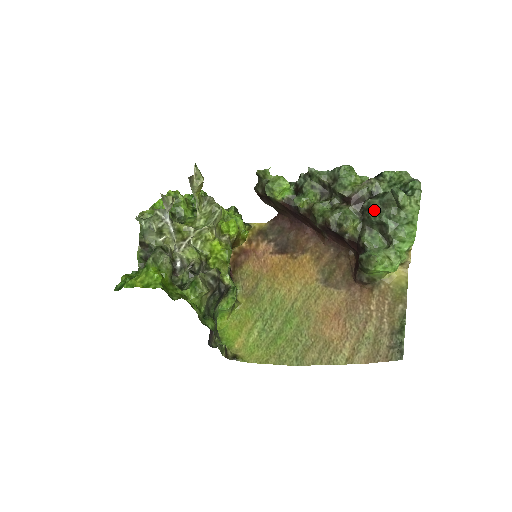
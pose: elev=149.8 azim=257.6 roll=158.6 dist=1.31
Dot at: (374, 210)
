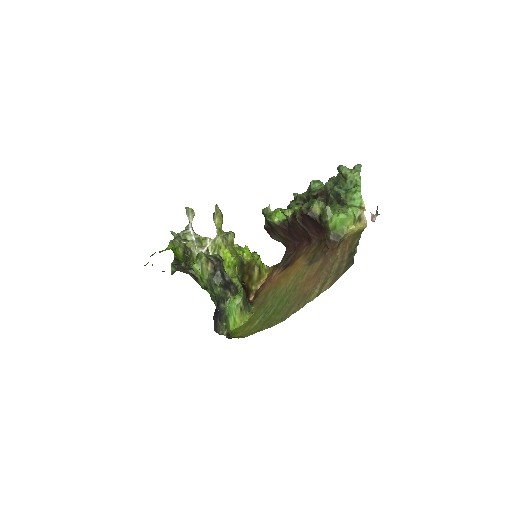
Dot at: (330, 189)
